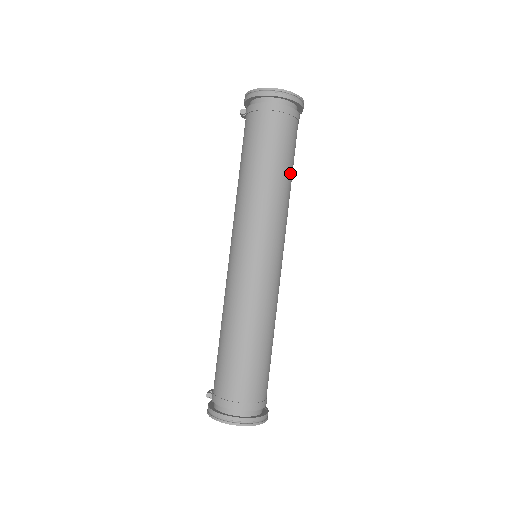
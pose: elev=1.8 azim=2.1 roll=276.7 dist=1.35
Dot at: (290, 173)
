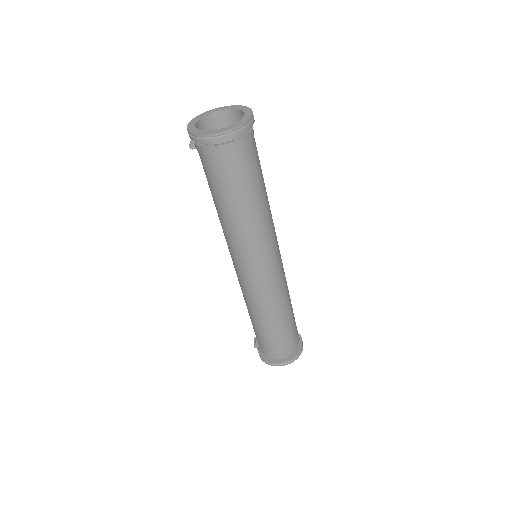
Dot at: (263, 192)
